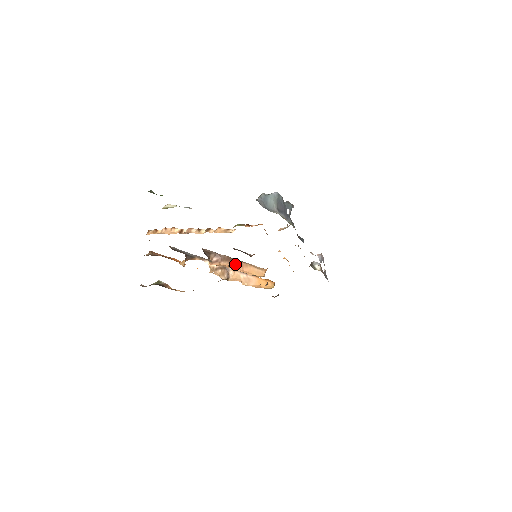
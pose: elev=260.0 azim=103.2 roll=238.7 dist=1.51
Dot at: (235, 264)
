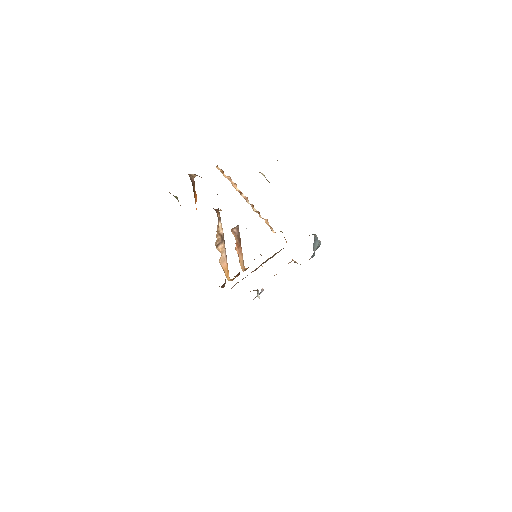
Dot at: (239, 246)
